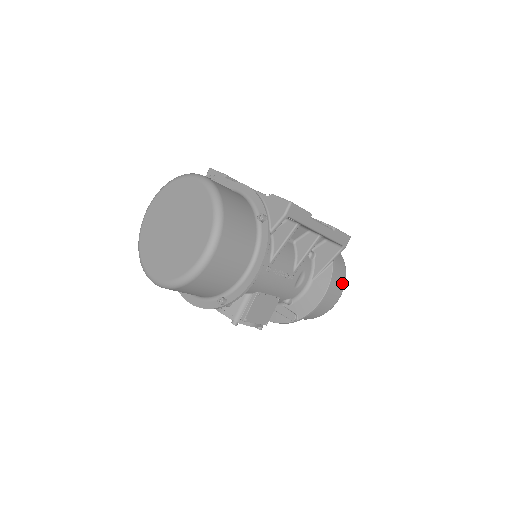
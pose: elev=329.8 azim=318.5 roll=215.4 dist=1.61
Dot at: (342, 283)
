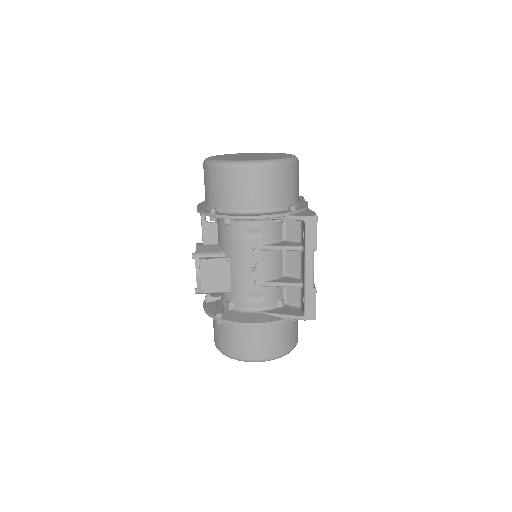
Dot at: (270, 354)
